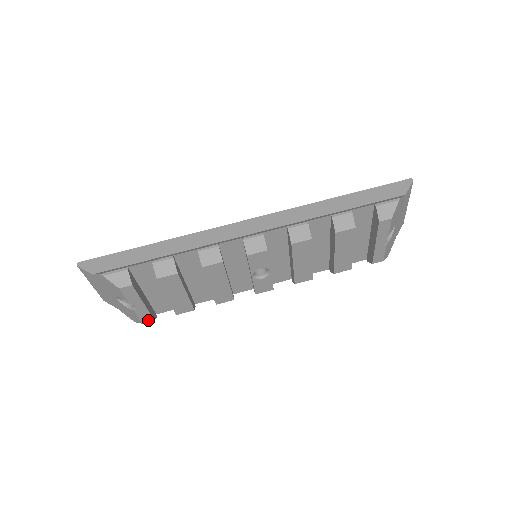
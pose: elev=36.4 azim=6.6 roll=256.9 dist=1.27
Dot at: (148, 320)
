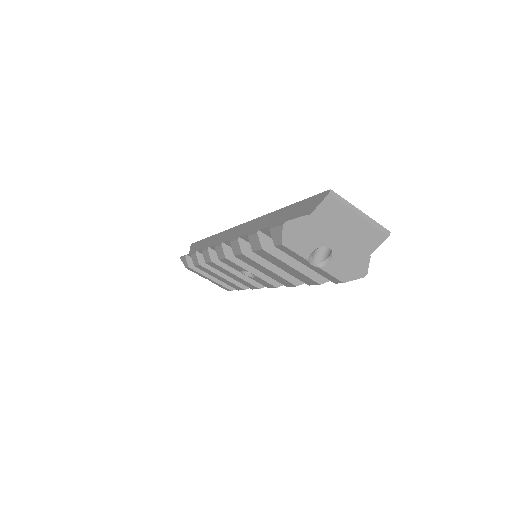
Dot at: (228, 290)
